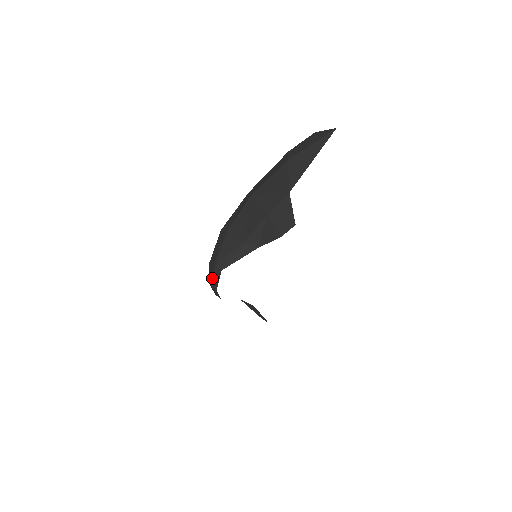
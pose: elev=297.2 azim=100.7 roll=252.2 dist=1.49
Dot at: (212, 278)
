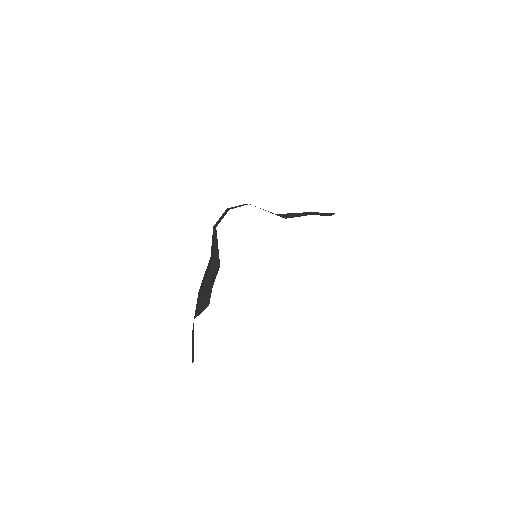
Dot at: (234, 207)
